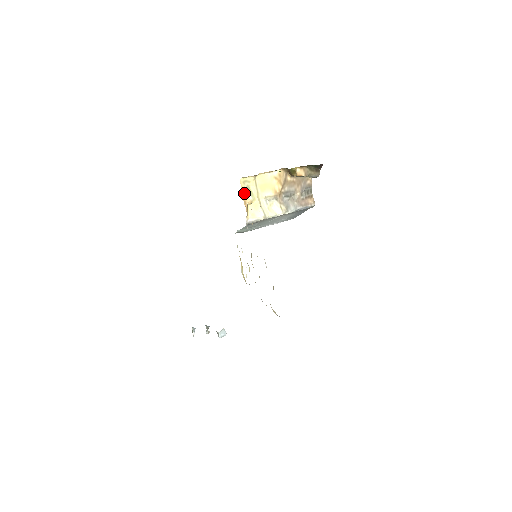
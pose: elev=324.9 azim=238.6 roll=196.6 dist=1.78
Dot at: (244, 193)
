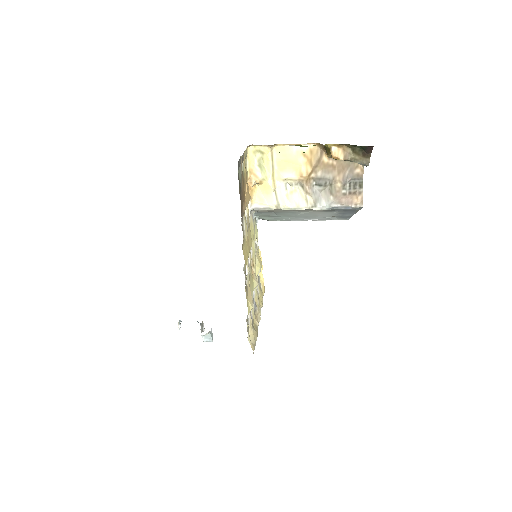
Dot at: (251, 167)
